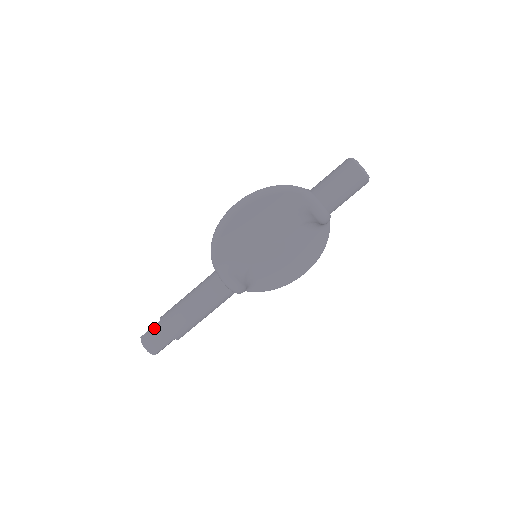
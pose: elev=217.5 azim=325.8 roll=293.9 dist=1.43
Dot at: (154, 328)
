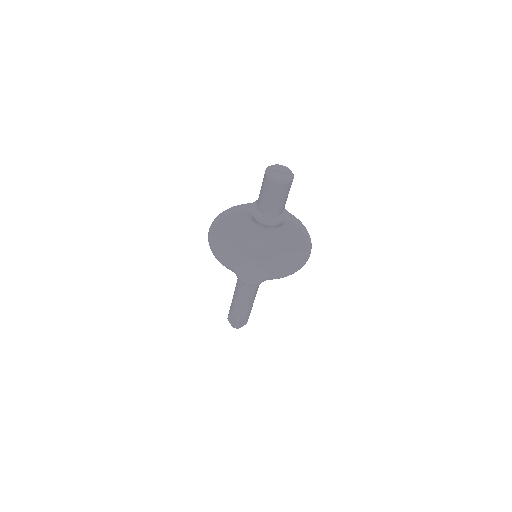
Dot at: (229, 311)
